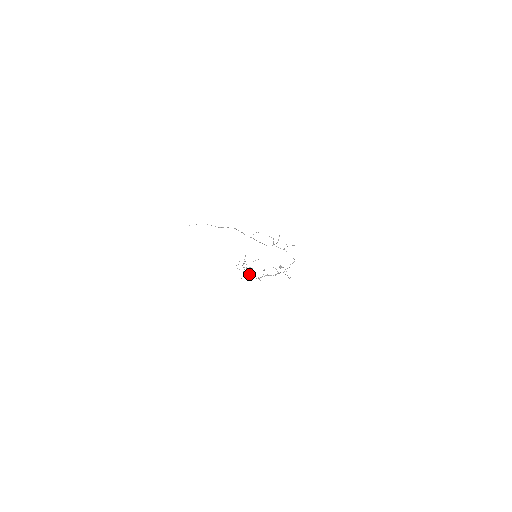
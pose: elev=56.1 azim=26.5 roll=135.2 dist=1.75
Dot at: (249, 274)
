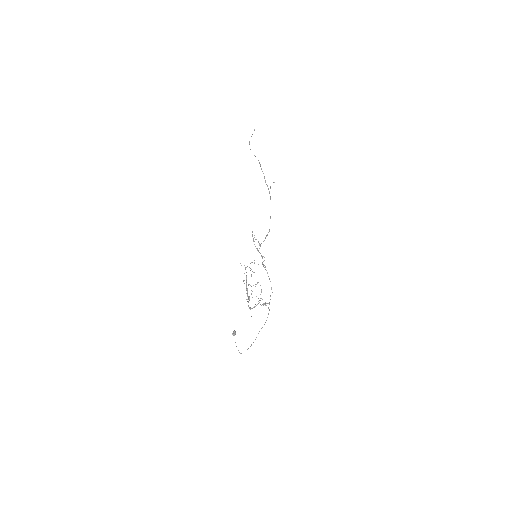
Dot at: occluded
